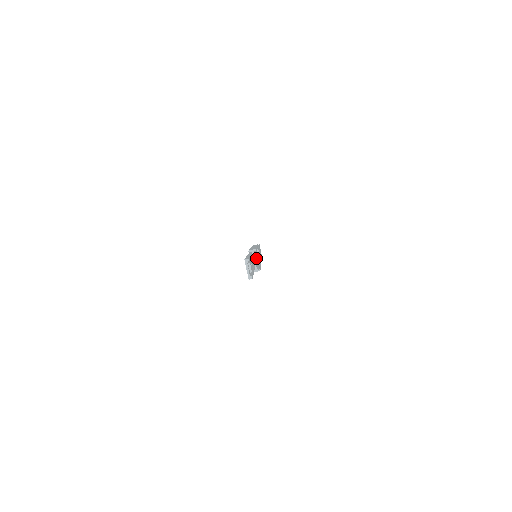
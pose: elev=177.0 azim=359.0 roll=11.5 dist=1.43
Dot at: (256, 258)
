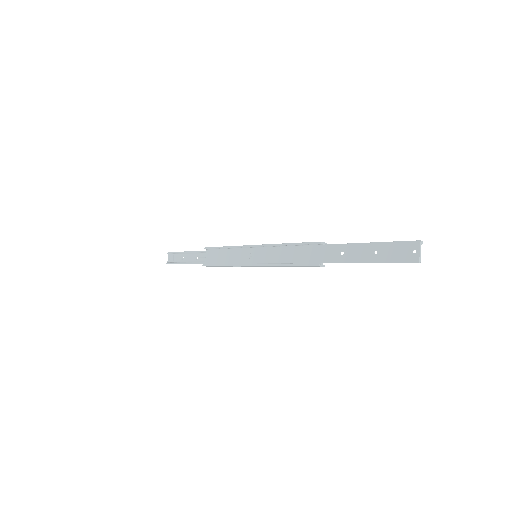
Dot at: (276, 256)
